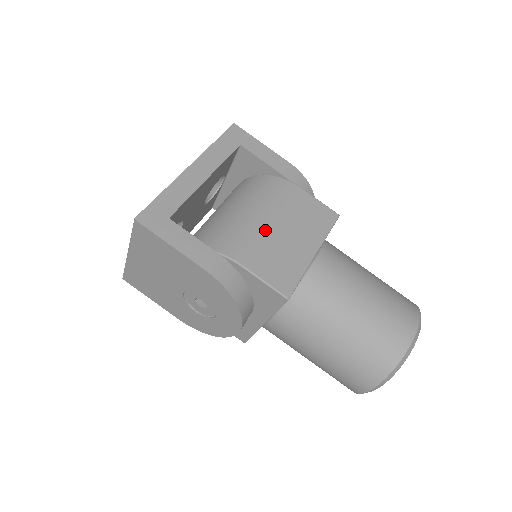
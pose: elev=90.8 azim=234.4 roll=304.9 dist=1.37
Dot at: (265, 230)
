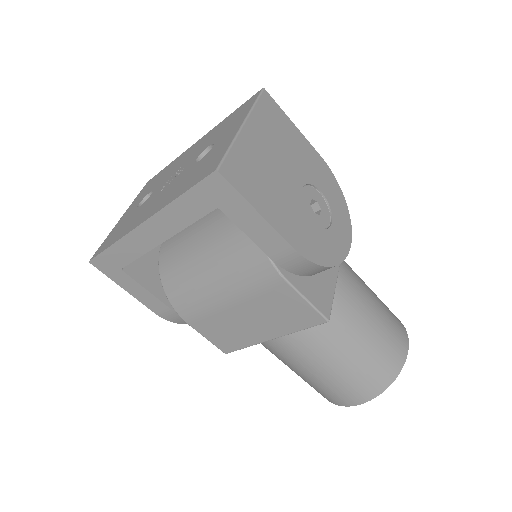
Dot at: (220, 308)
